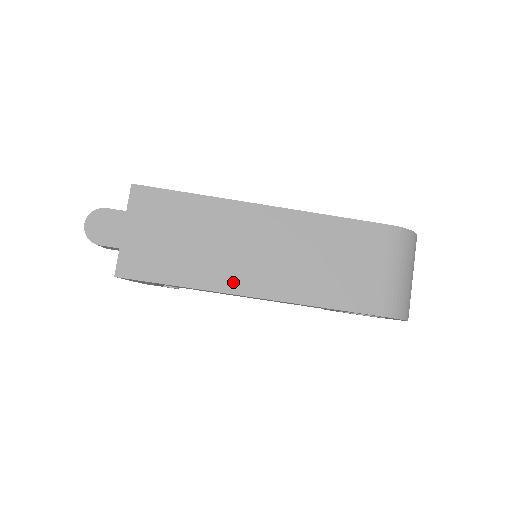
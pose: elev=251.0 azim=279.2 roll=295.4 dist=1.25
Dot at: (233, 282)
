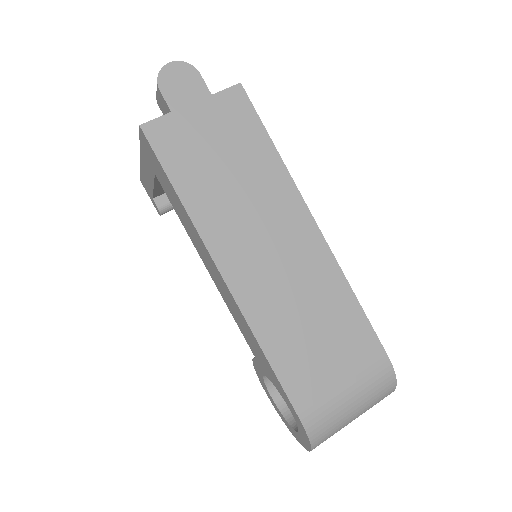
Dot at: (222, 246)
